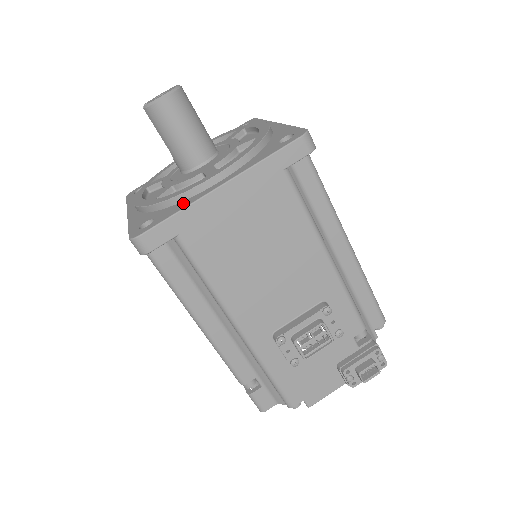
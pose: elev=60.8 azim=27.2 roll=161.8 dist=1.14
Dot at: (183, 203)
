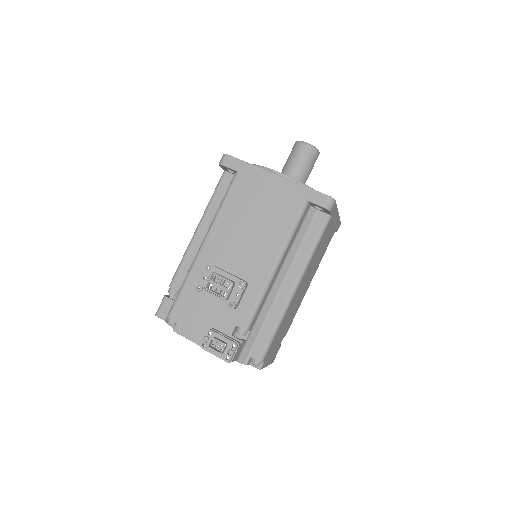
Dot at: occluded
